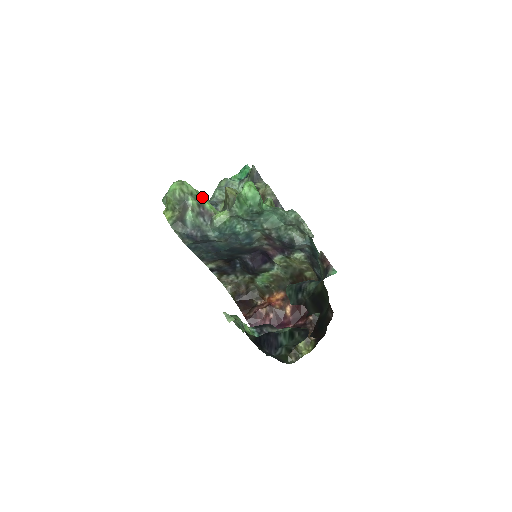
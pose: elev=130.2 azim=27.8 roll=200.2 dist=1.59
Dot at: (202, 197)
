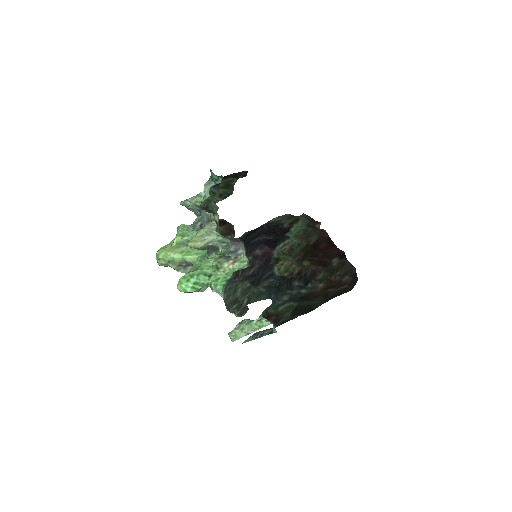
Dot at: (185, 241)
